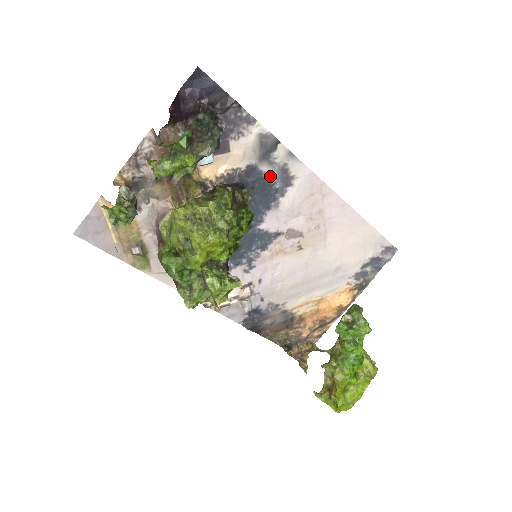
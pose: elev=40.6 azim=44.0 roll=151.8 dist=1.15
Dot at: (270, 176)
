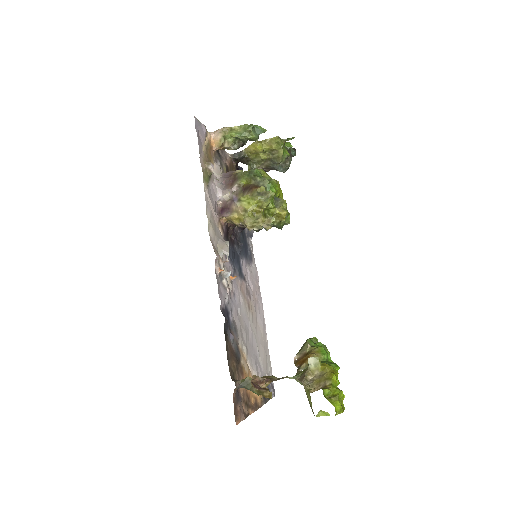
Dot at: (248, 244)
